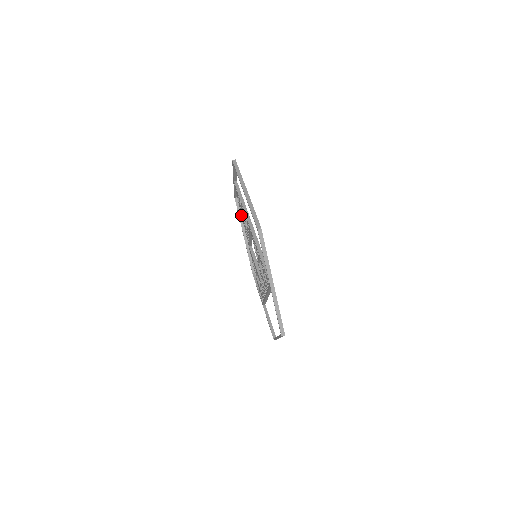
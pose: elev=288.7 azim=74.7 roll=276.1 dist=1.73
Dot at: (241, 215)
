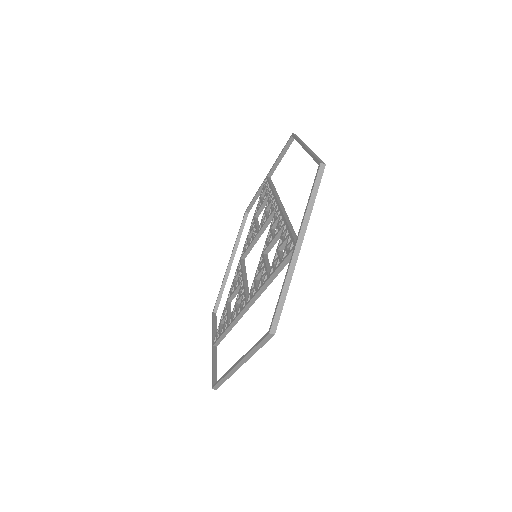
Dot at: occluded
